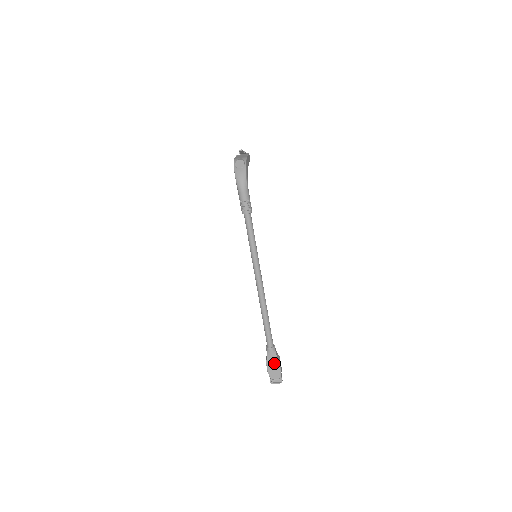
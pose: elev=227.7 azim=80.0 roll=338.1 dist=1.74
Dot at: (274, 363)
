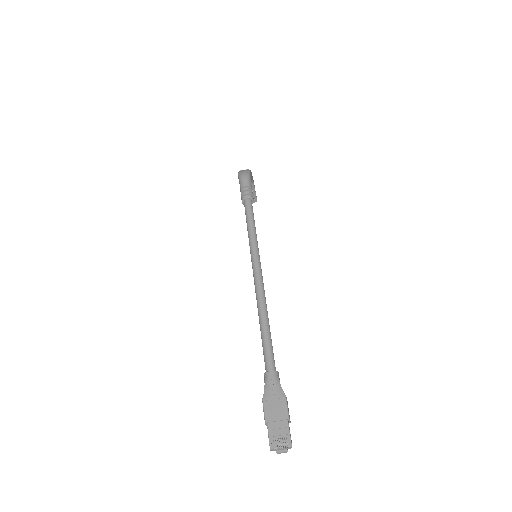
Dot at: (276, 400)
